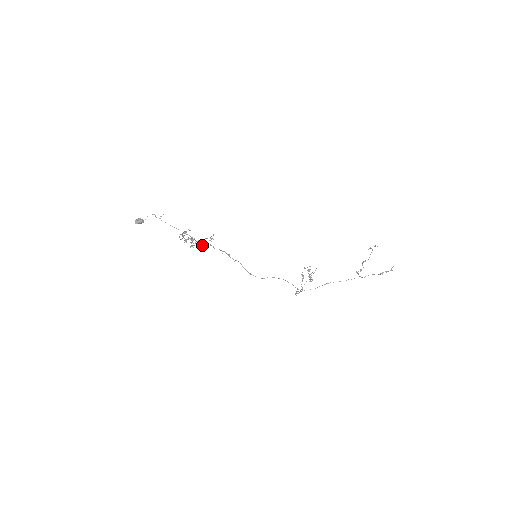
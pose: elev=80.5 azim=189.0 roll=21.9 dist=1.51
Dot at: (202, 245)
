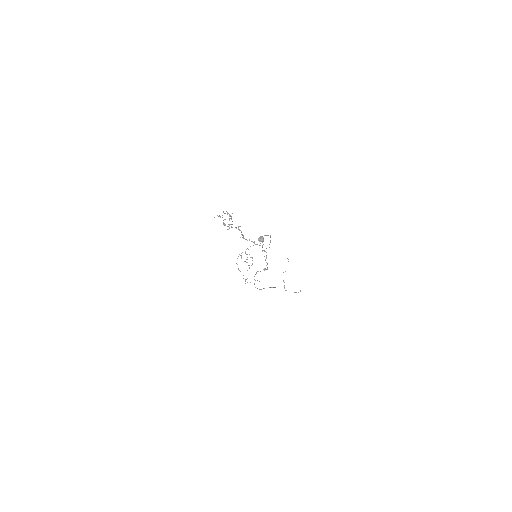
Dot at: occluded
